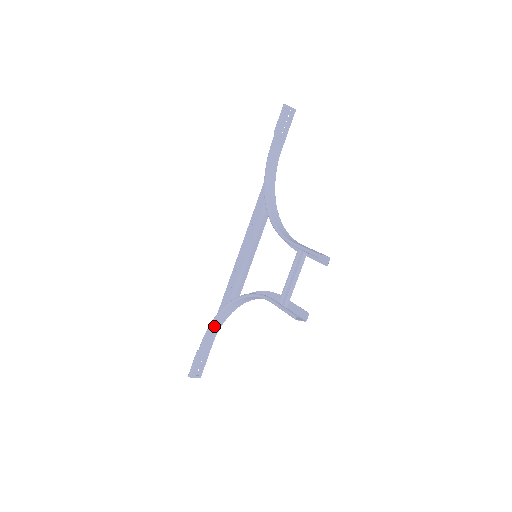
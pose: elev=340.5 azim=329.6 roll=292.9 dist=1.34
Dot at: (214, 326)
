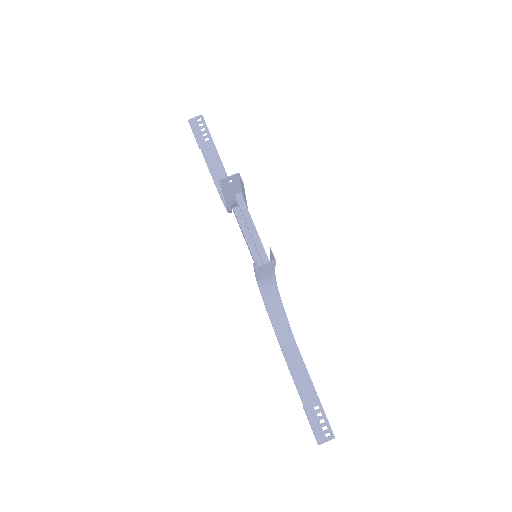
Dot at: (293, 364)
